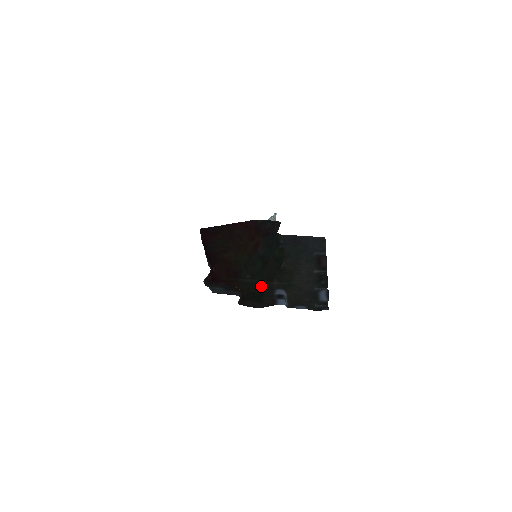
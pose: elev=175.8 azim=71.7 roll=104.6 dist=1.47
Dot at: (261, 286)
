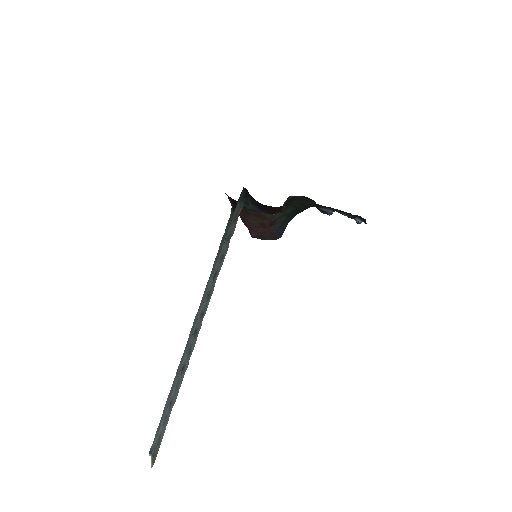
Dot at: (302, 204)
